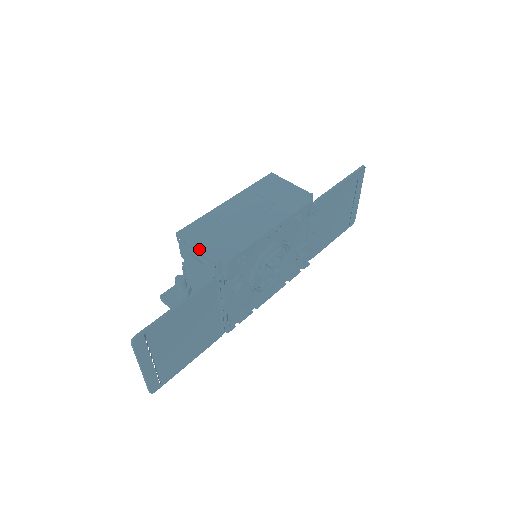
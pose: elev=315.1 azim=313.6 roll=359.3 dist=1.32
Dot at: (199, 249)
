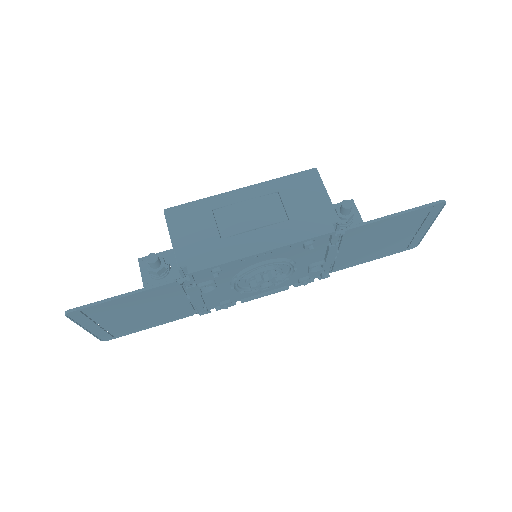
Dot at: (172, 243)
